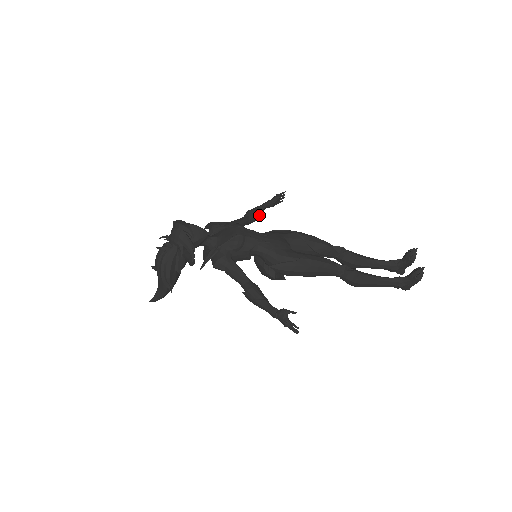
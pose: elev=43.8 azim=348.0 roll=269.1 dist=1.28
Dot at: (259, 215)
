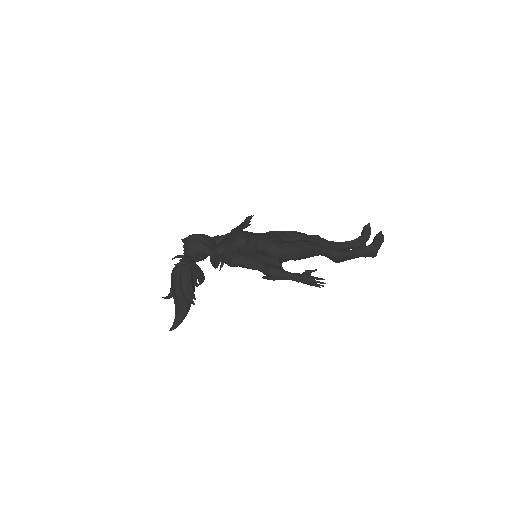
Dot at: occluded
